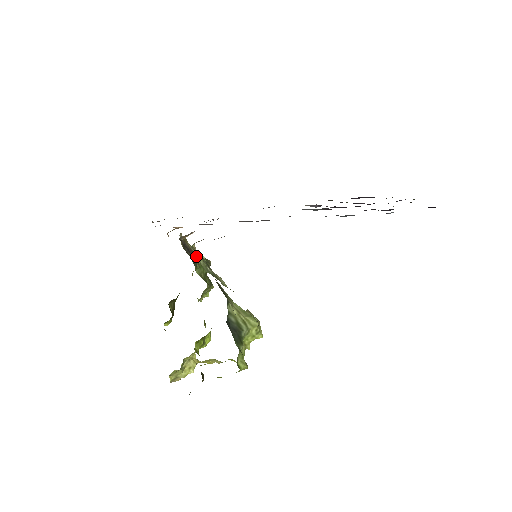
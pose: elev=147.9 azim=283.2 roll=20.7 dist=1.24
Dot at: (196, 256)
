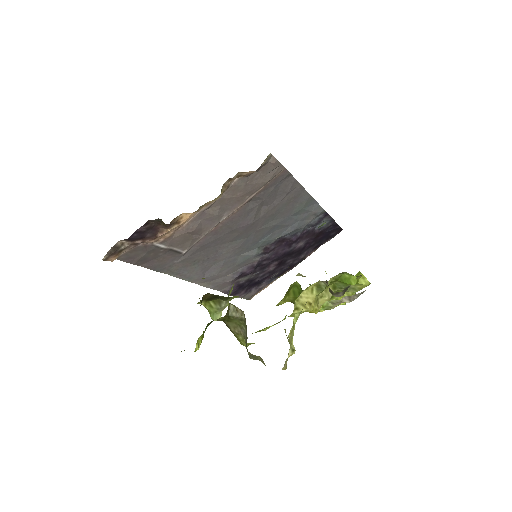
Dot at: occluded
